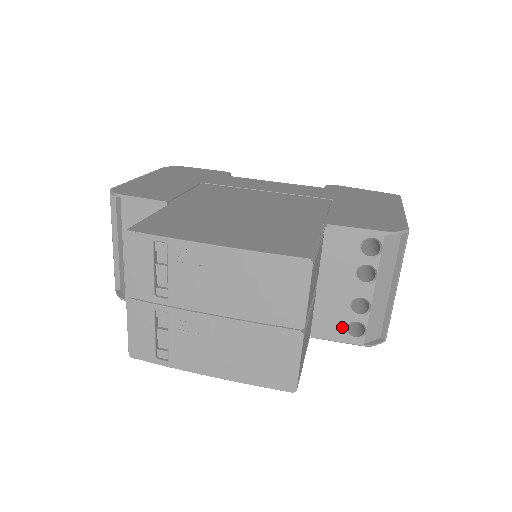
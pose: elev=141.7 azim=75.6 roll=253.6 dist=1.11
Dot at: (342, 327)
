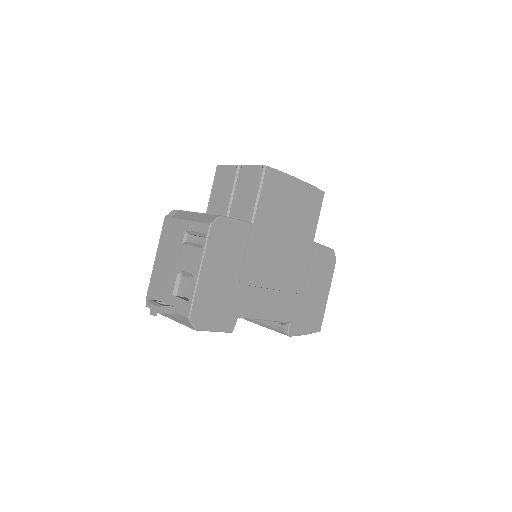
Dot at: occluded
